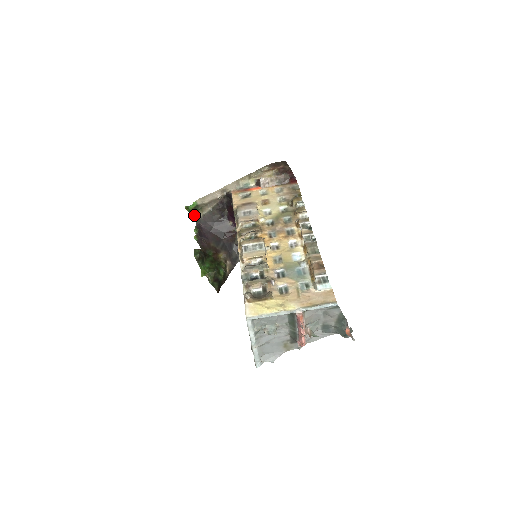
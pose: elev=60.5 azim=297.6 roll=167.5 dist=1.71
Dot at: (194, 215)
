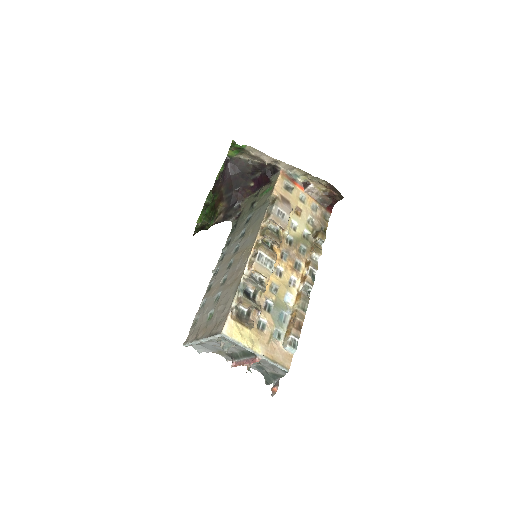
Dot at: (232, 150)
